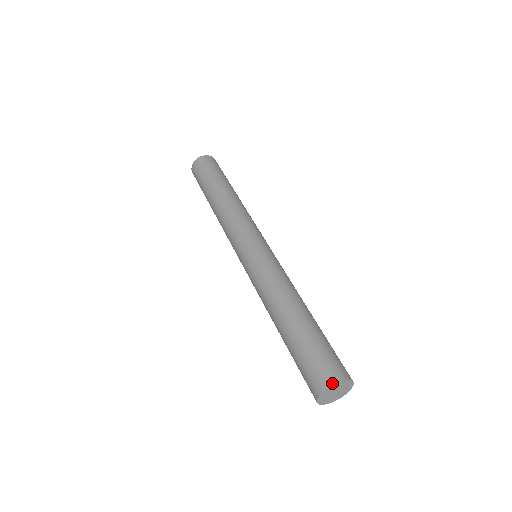
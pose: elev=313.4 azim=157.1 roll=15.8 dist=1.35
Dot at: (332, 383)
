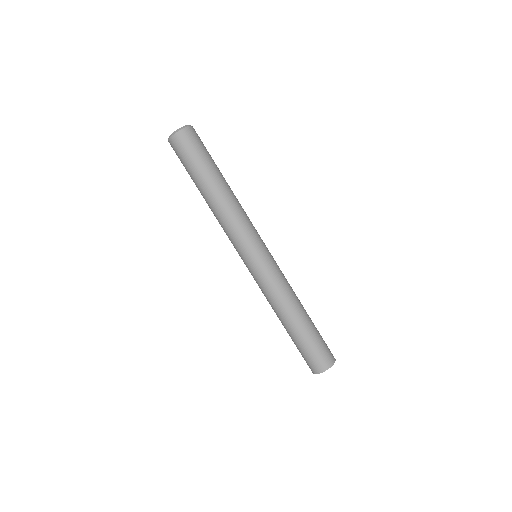
Dot at: (333, 364)
